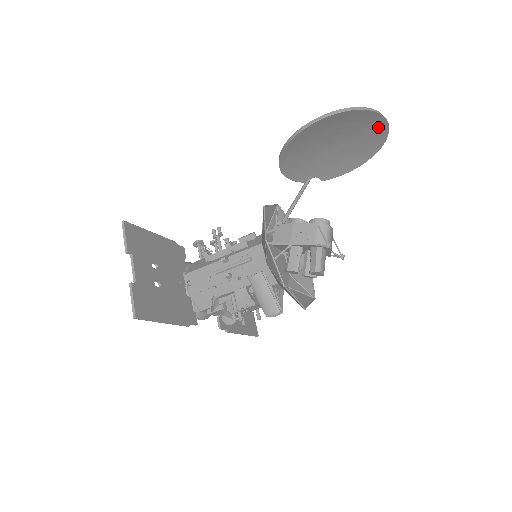
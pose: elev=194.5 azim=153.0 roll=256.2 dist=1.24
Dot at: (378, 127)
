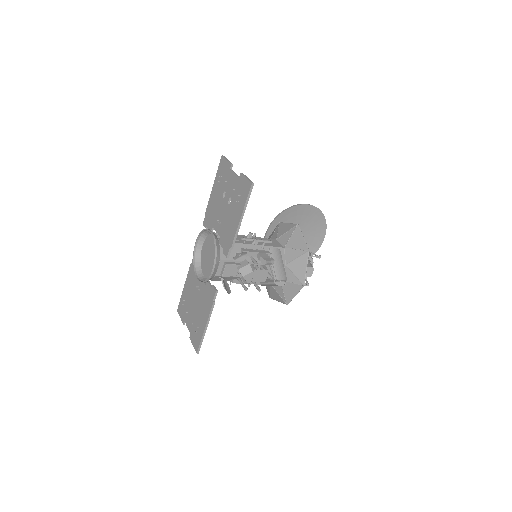
Dot at: (318, 241)
